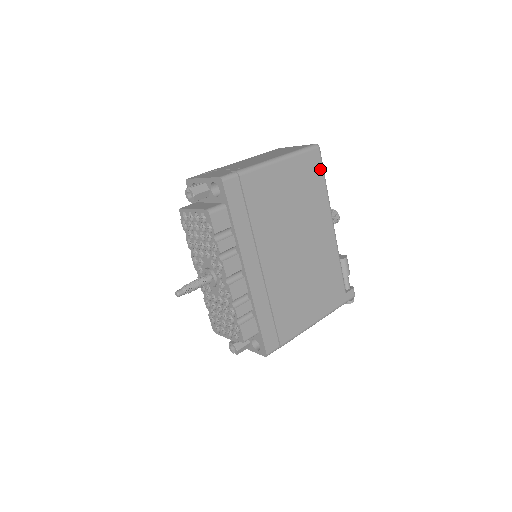
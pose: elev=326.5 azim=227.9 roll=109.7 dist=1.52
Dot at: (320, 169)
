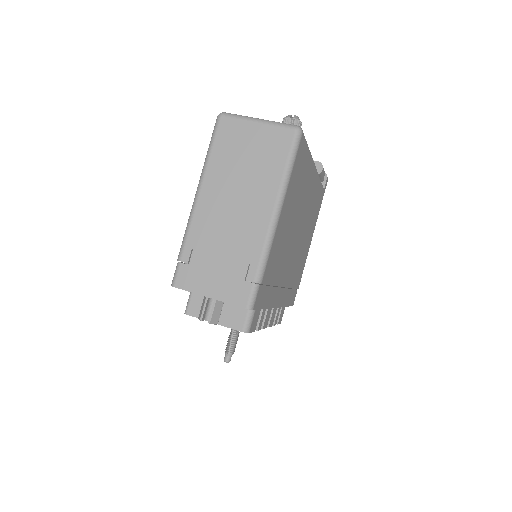
Dot at: (305, 148)
